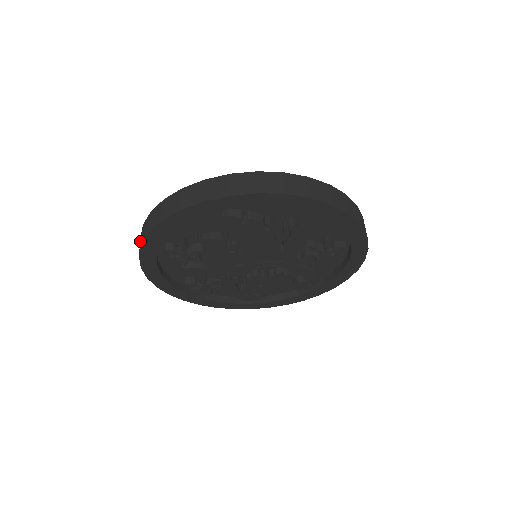
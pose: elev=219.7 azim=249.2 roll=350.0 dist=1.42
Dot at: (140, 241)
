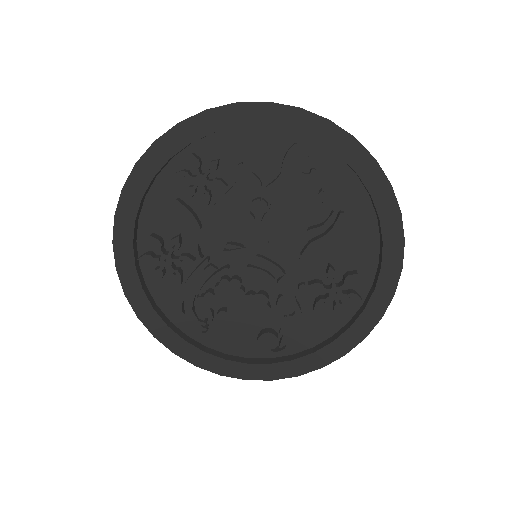
Dot at: occluded
